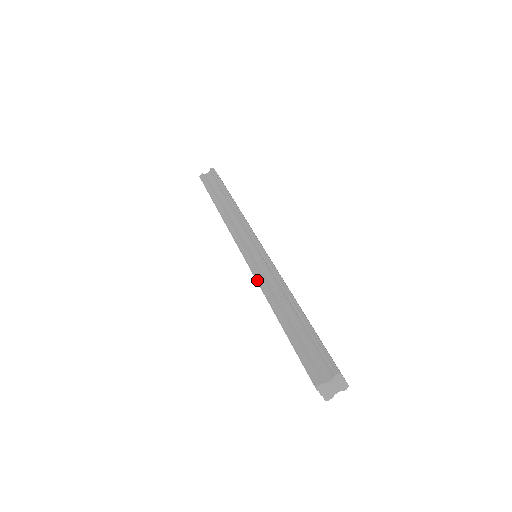
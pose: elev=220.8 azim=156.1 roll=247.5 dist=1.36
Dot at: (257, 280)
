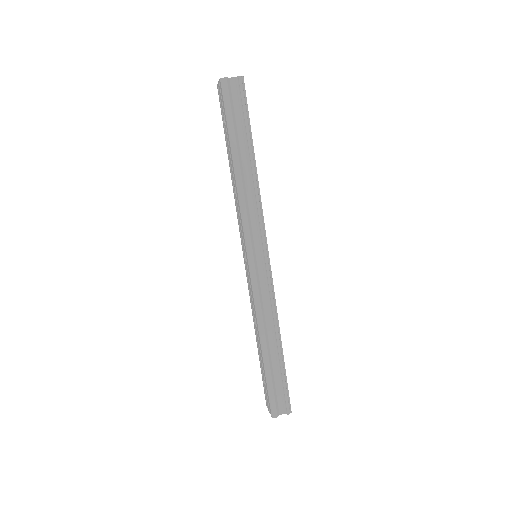
Dot at: (255, 303)
